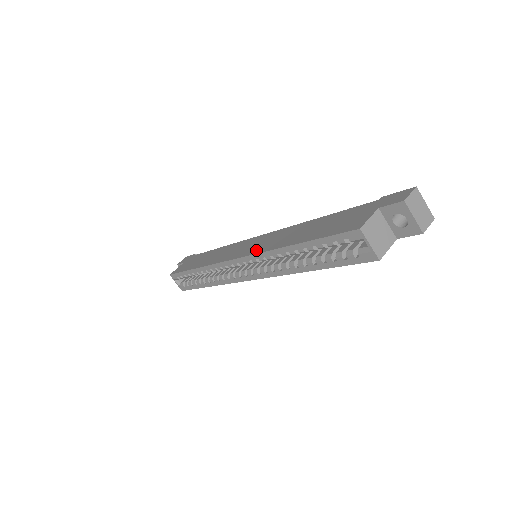
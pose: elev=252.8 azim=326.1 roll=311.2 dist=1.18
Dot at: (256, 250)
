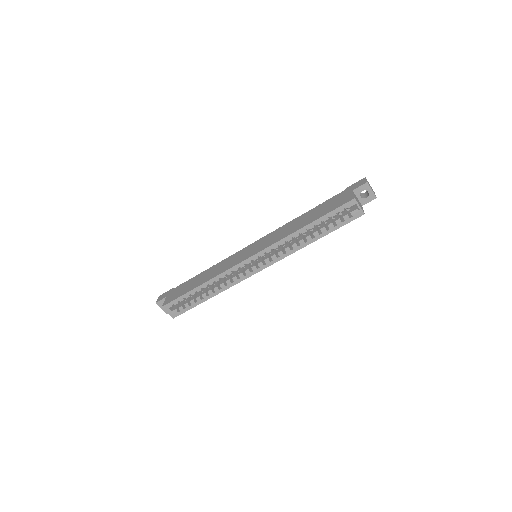
Dot at: (268, 244)
